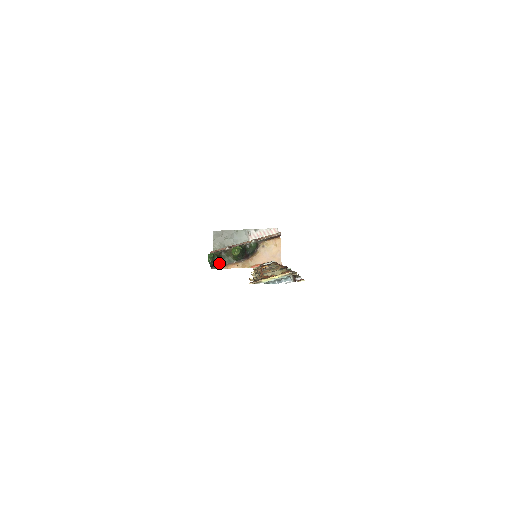
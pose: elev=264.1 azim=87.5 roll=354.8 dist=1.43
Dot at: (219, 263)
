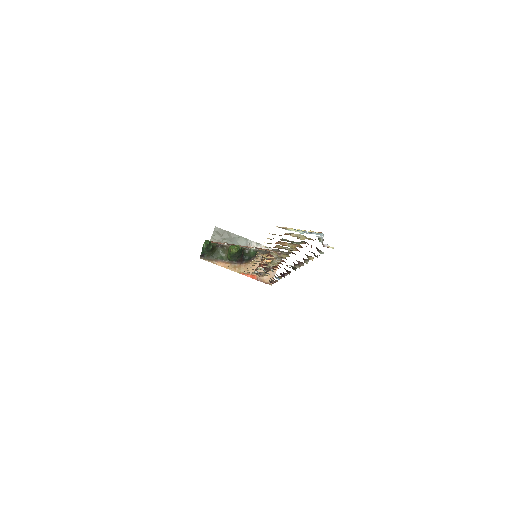
Dot at: (211, 255)
